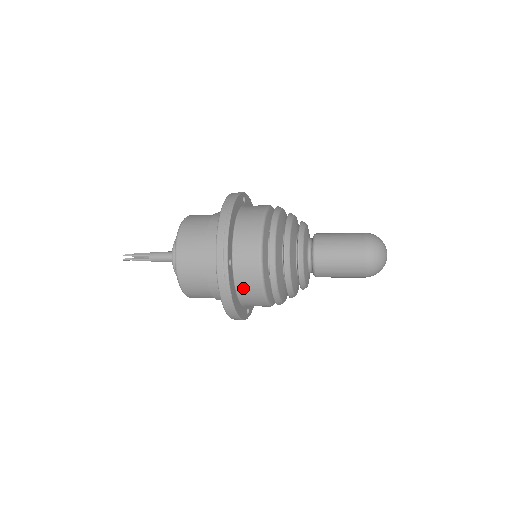
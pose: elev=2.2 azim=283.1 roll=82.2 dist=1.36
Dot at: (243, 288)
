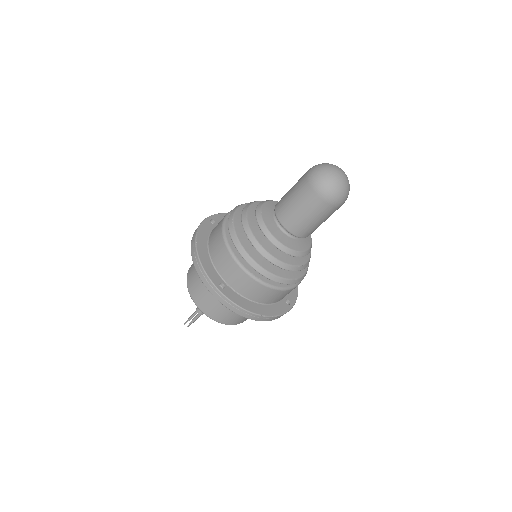
Dot at: (212, 235)
